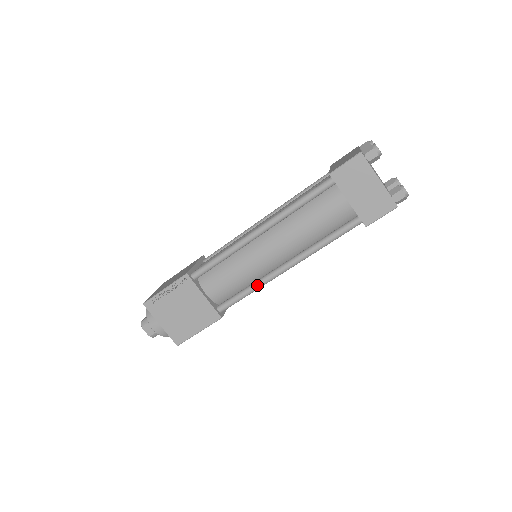
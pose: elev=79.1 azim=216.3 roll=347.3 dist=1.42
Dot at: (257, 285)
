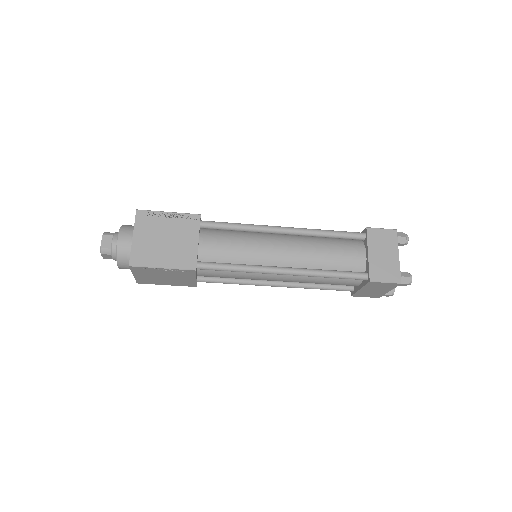
Dot at: (245, 284)
